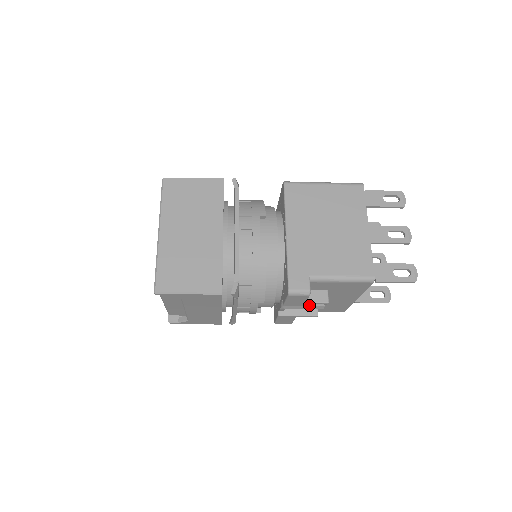
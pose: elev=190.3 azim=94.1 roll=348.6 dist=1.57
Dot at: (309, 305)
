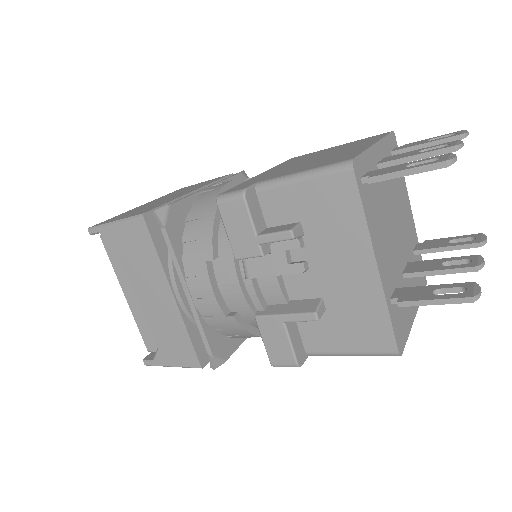
Dot at: (278, 262)
